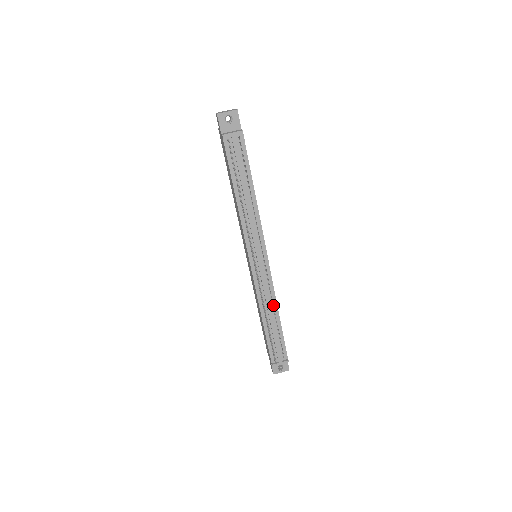
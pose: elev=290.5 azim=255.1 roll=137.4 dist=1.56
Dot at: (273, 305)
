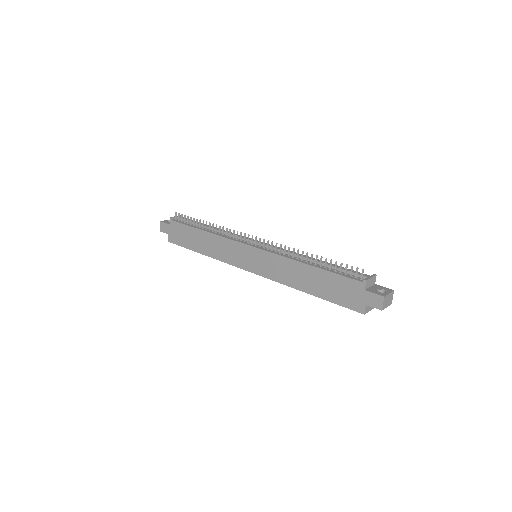
Dot at: occluded
